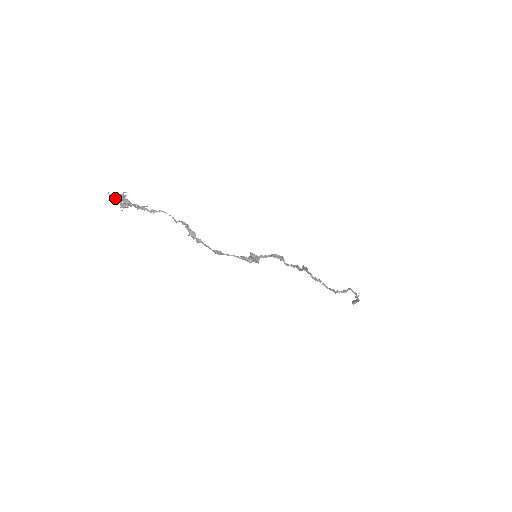
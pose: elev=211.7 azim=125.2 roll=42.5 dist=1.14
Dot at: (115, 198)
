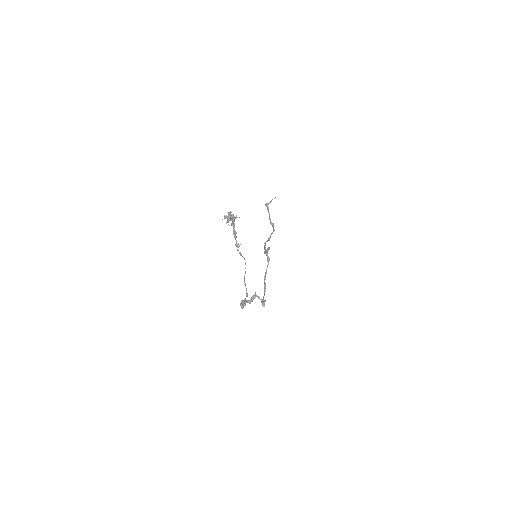
Dot at: (229, 219)
